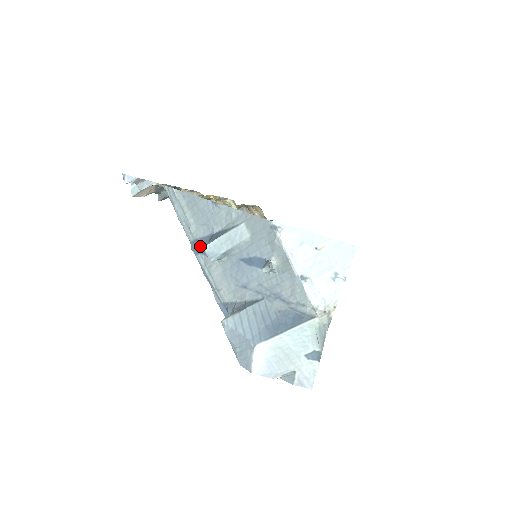
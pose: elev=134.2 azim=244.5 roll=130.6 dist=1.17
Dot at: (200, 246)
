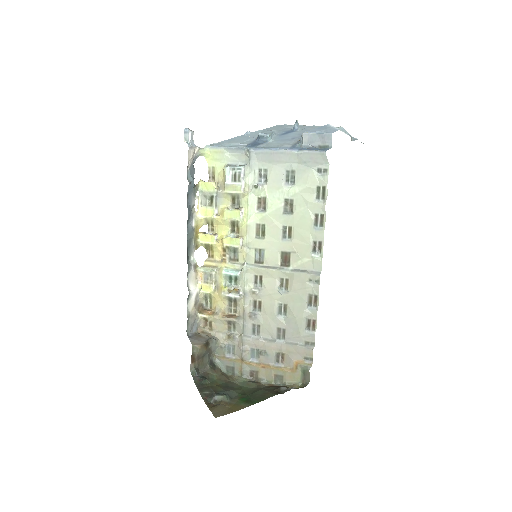
Dot at: (253, 145)
